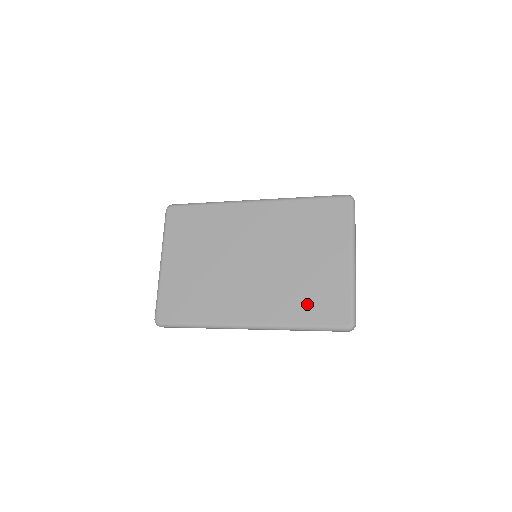
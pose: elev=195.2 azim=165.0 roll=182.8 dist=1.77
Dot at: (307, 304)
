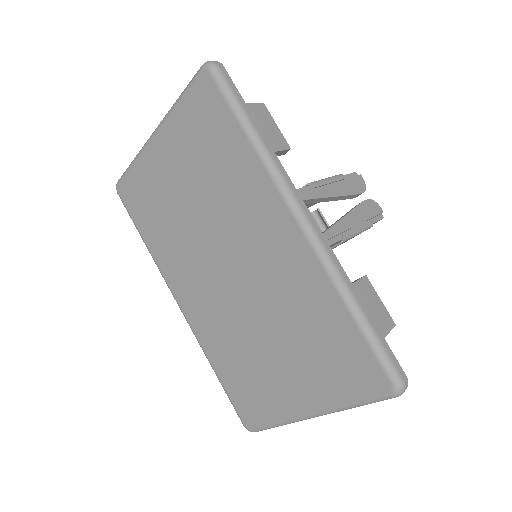
Dot at: (234, 371)
